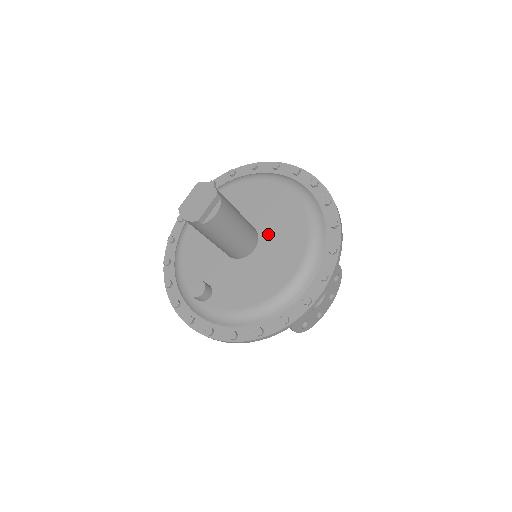
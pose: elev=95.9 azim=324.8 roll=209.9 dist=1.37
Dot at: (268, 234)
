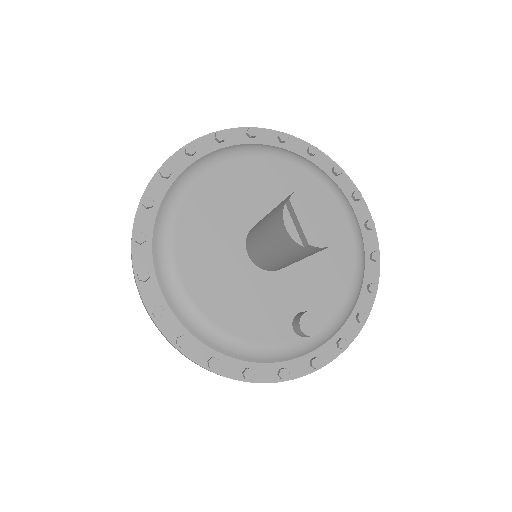
Dot at: occluded
